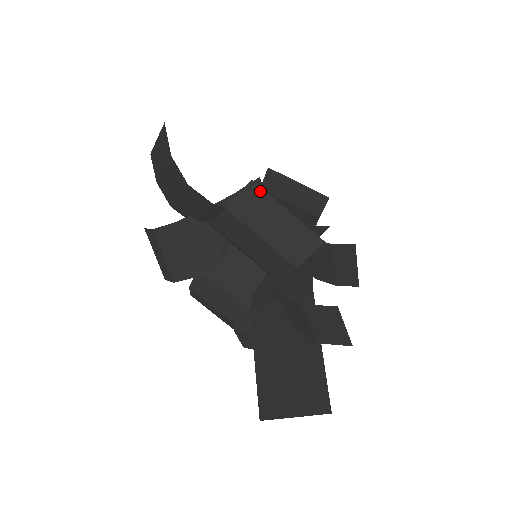
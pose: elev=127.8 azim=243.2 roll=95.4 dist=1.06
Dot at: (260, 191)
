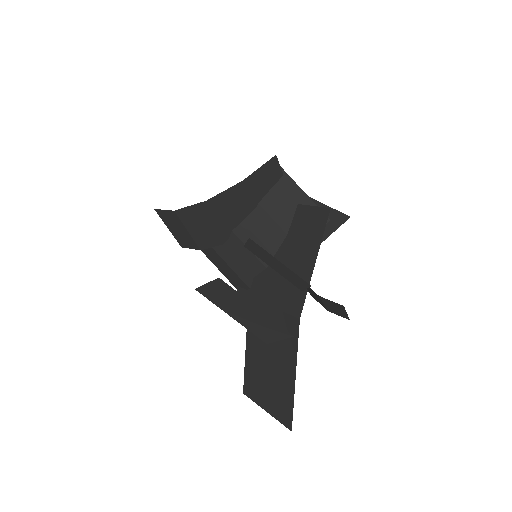
Dot at: (228, 287)
